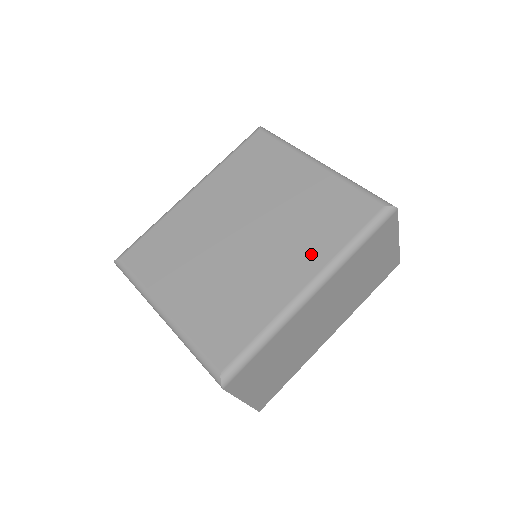
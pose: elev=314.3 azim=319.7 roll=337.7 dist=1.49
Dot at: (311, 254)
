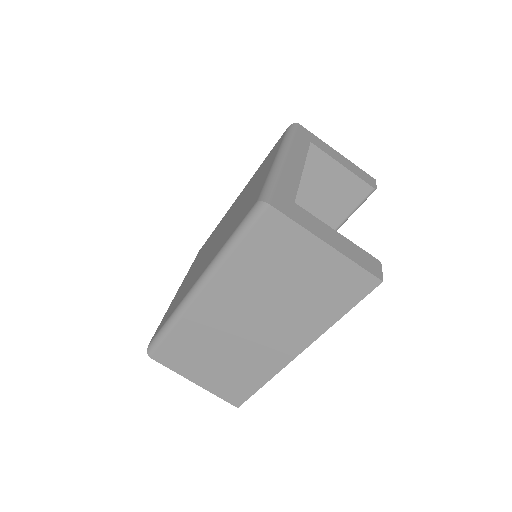
Dot at: (214, 253)
